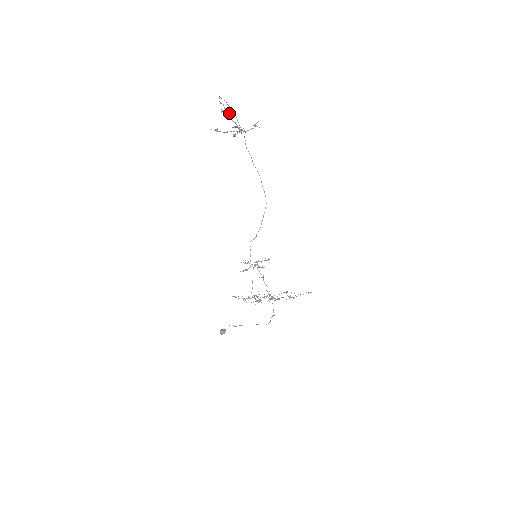
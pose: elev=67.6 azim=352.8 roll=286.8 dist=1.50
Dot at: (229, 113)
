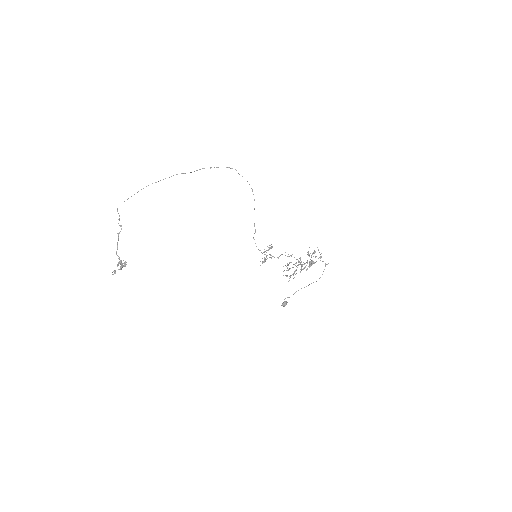
Dot at: occluded
